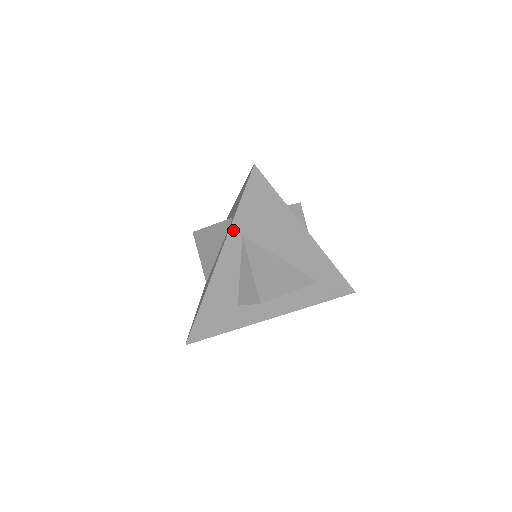
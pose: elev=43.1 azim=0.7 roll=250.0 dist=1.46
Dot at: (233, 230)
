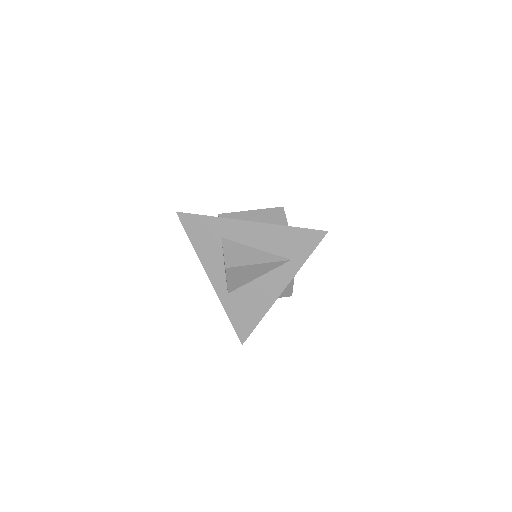
Dot at: (297, 271)
